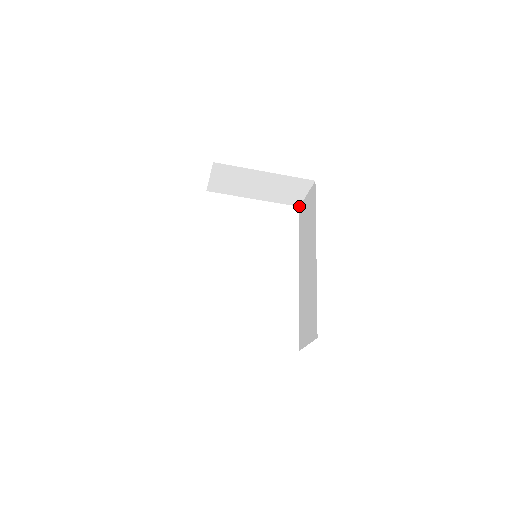
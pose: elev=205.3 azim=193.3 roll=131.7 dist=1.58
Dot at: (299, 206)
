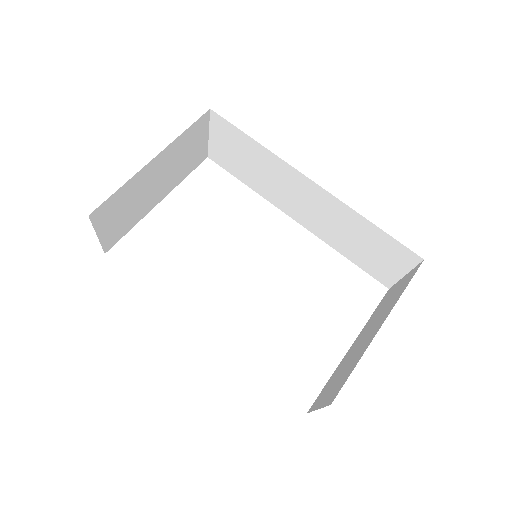
Dot at: occluded
